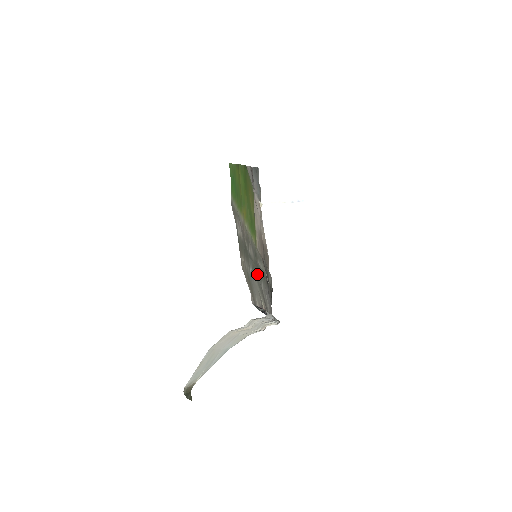
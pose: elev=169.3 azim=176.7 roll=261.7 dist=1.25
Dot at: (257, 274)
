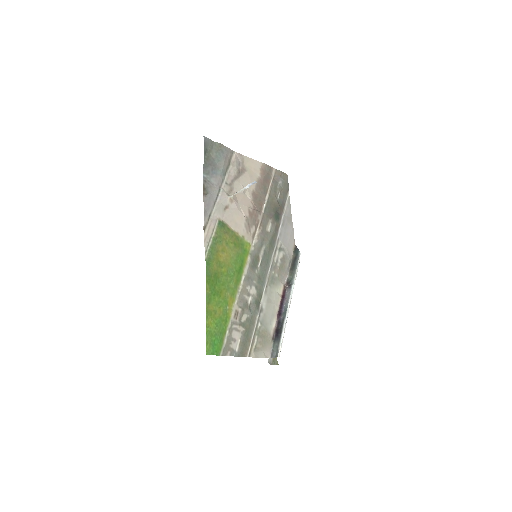
Dot at: (264, 281)
